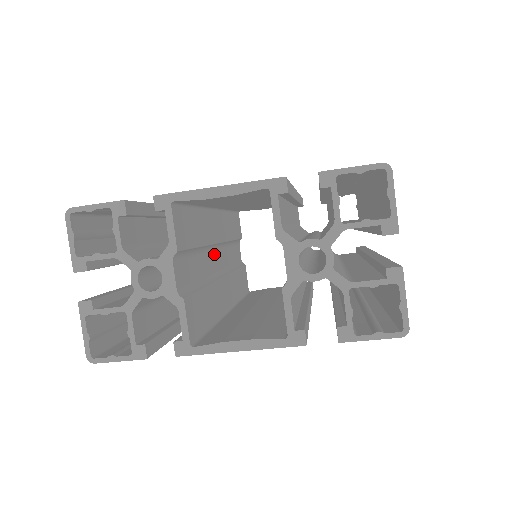
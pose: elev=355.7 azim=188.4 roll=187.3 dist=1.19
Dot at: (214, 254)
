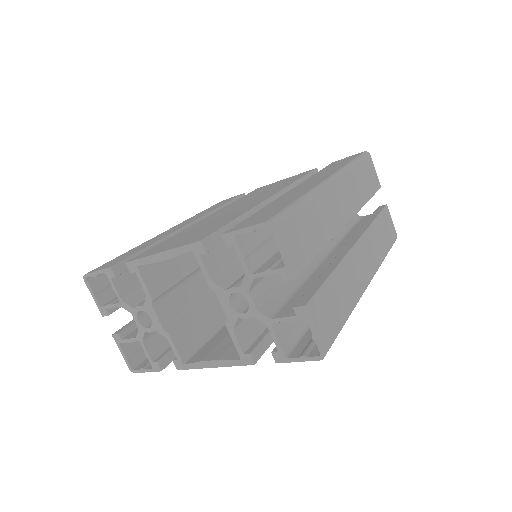
Dot at: occluded
